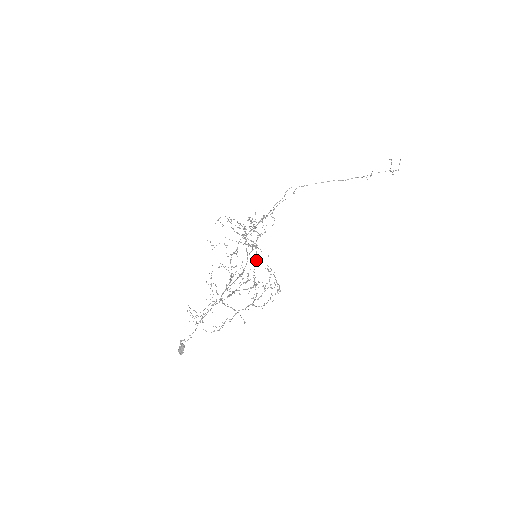
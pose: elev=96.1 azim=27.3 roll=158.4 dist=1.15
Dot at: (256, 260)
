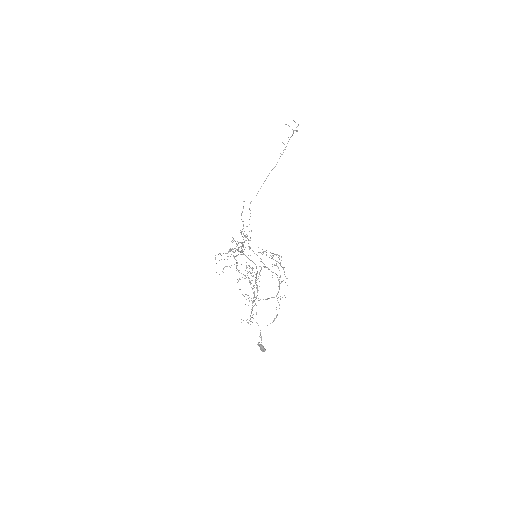
Dot at: occluded
